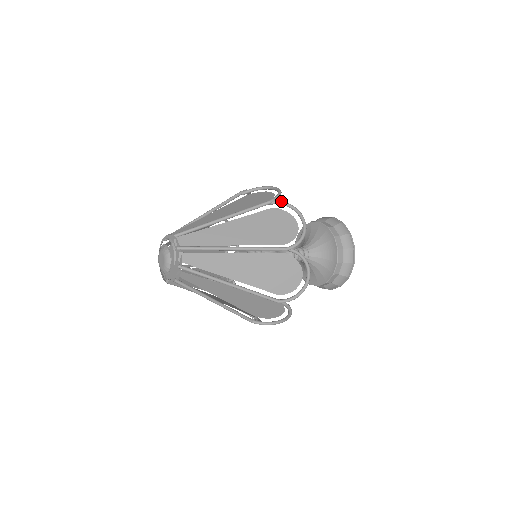
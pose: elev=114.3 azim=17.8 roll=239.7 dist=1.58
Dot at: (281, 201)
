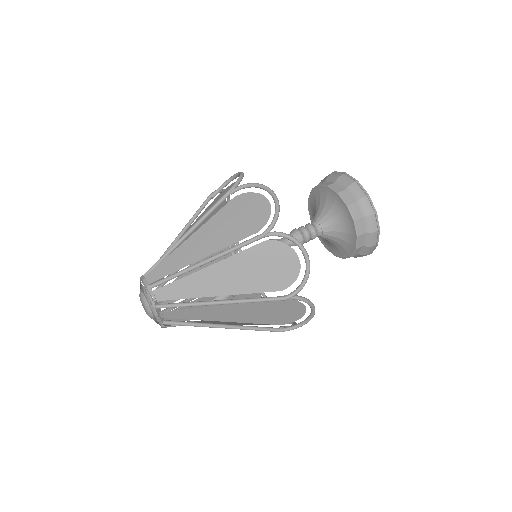
Dot at: (278, 233)
